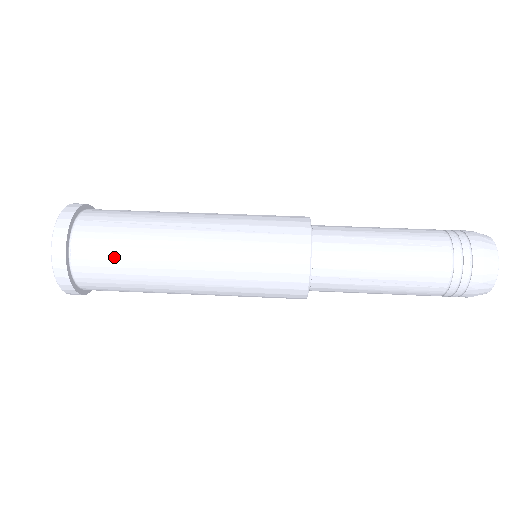
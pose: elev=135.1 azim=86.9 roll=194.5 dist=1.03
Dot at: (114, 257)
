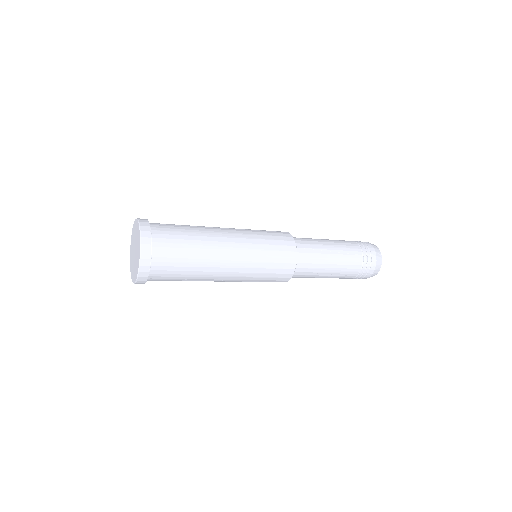
Dot at: (180, 230)
